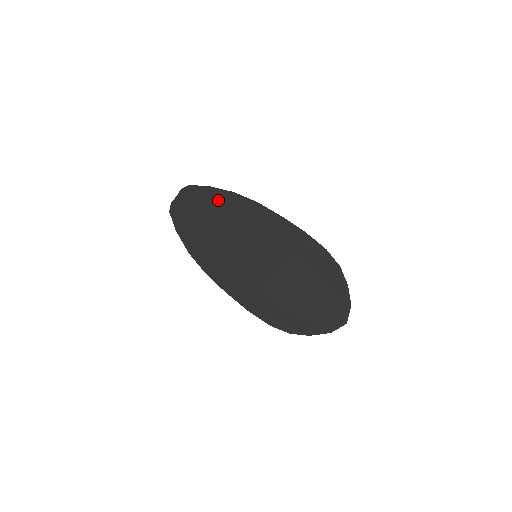
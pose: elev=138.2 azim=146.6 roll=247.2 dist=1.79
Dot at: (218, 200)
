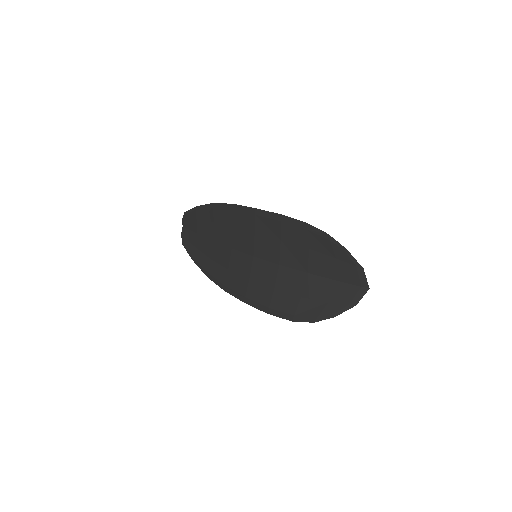
Dot at: (207, 216)
